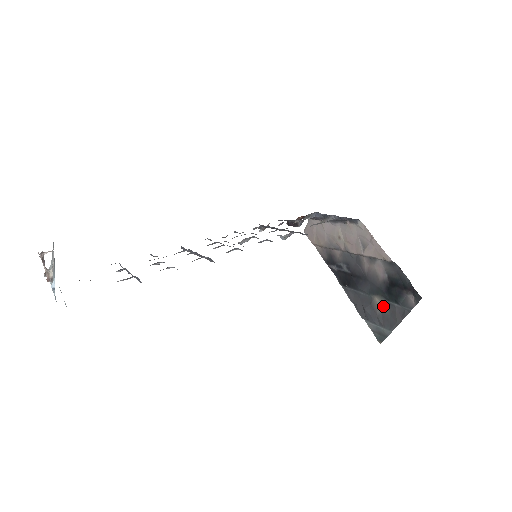
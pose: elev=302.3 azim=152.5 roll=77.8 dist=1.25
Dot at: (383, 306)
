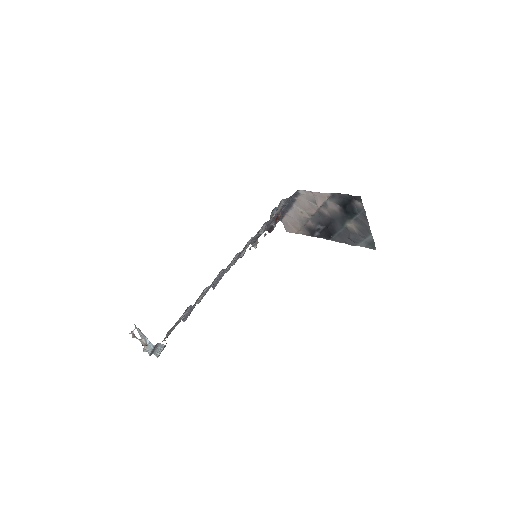
Dot at: (354, 225)
